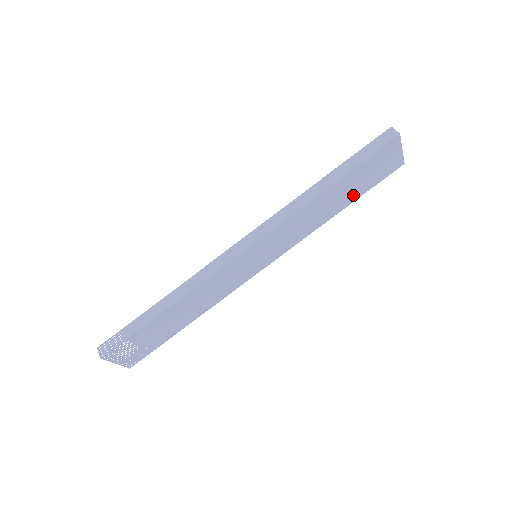
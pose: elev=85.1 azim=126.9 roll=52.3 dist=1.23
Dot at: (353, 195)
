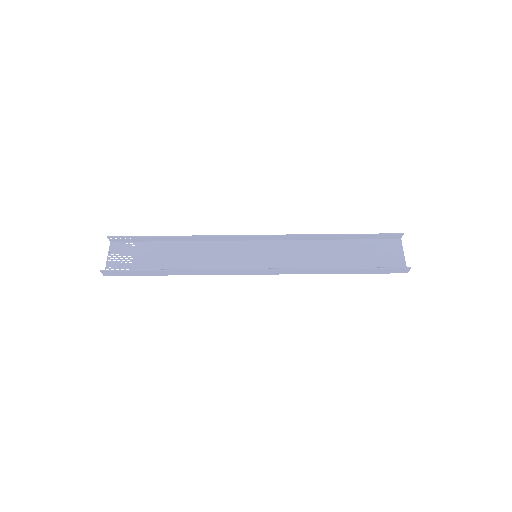
Dot at: (351, 246)
